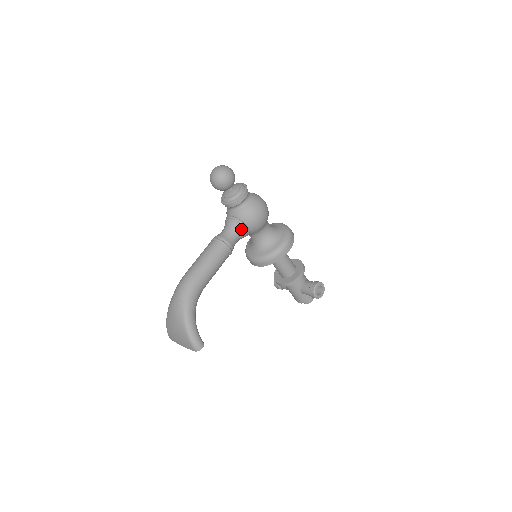
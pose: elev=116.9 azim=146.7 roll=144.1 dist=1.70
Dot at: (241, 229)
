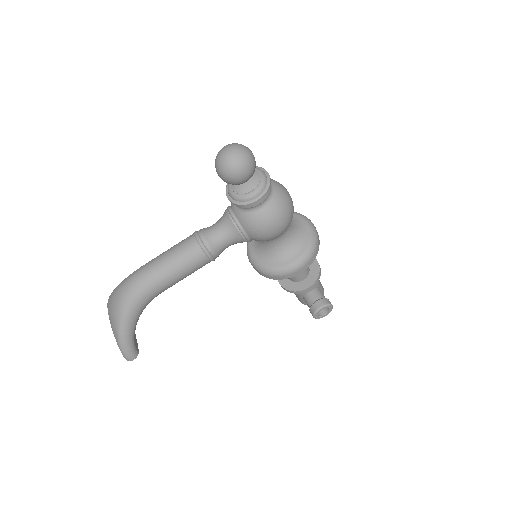
Dot at: (239, 237)
